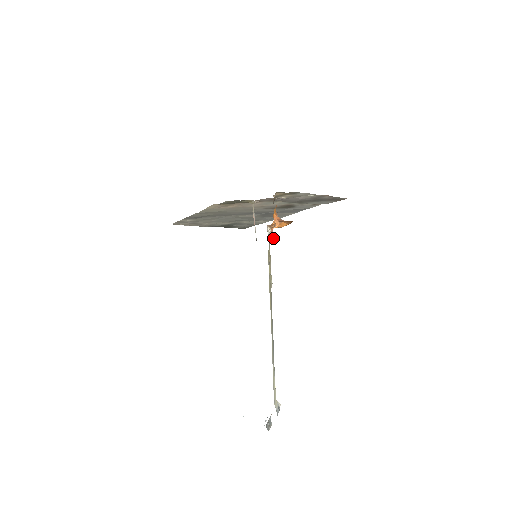
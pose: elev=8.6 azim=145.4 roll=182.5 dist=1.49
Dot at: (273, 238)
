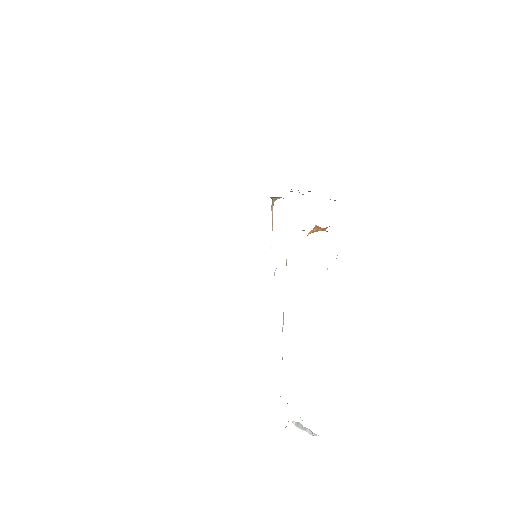
Dot at: occluded
